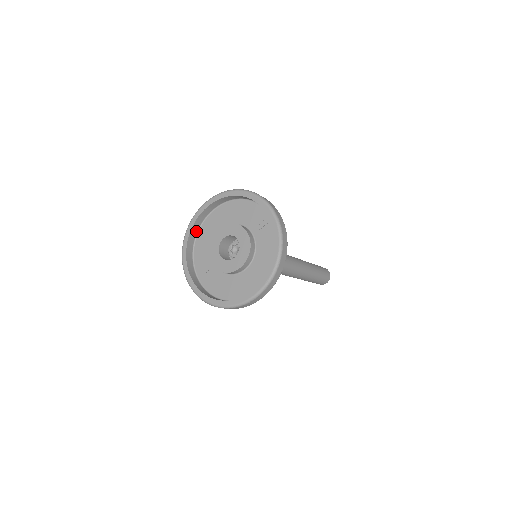
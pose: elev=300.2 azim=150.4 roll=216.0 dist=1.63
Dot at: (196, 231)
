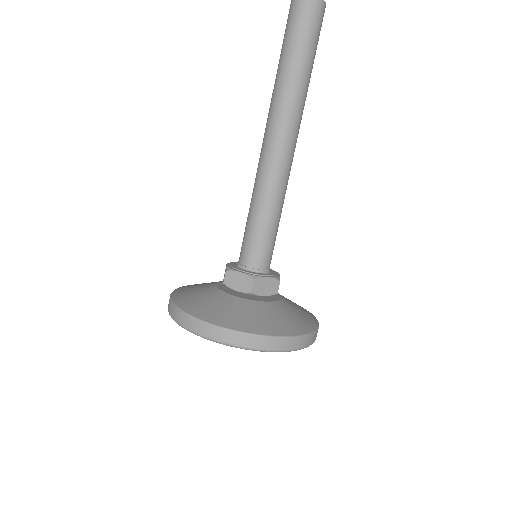
Dot at: occluded
